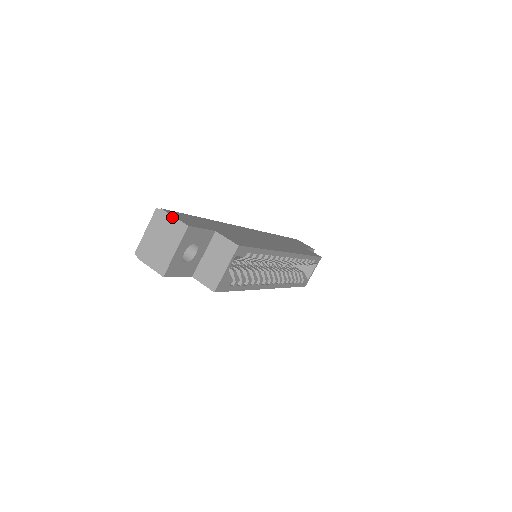
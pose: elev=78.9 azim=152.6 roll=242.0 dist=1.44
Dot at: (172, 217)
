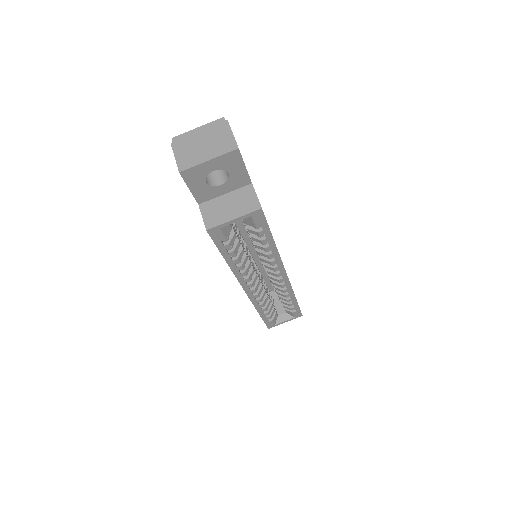
Dot at: (231, 132)
